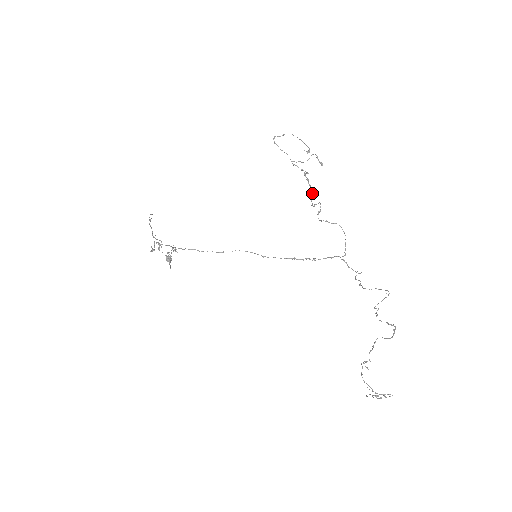
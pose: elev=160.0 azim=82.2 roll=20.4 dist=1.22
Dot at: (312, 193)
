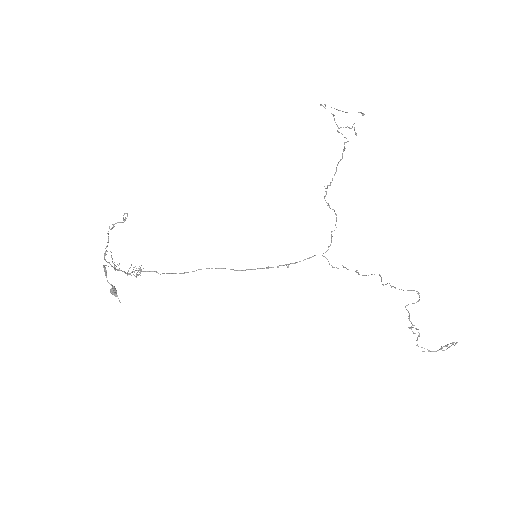
Dot at: (336, 170)
